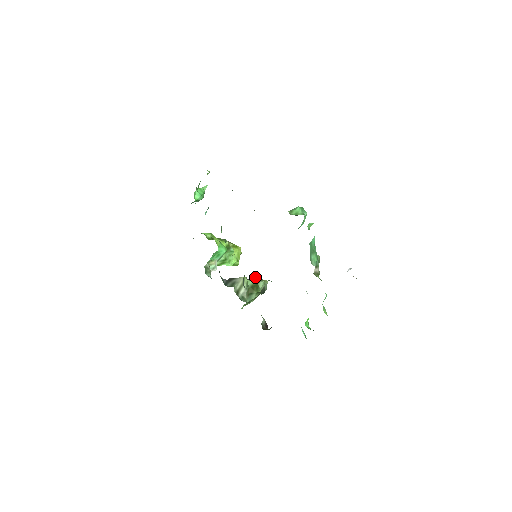
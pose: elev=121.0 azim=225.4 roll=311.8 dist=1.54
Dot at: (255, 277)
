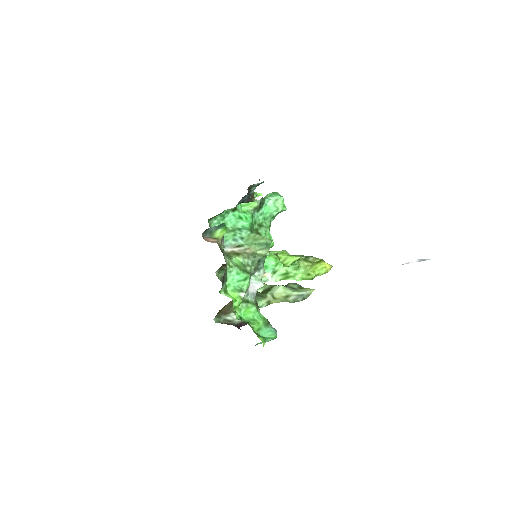
Dot at: (287, 284)
